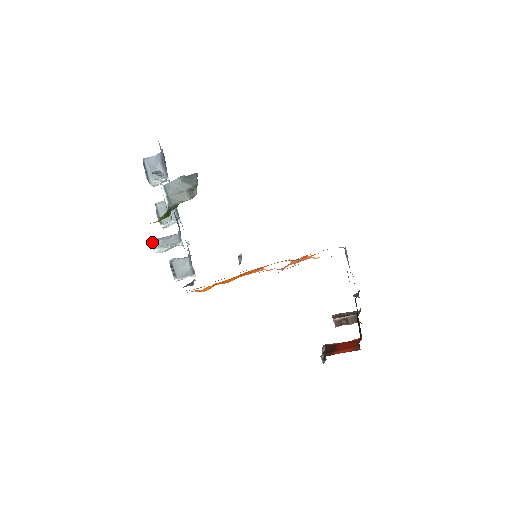
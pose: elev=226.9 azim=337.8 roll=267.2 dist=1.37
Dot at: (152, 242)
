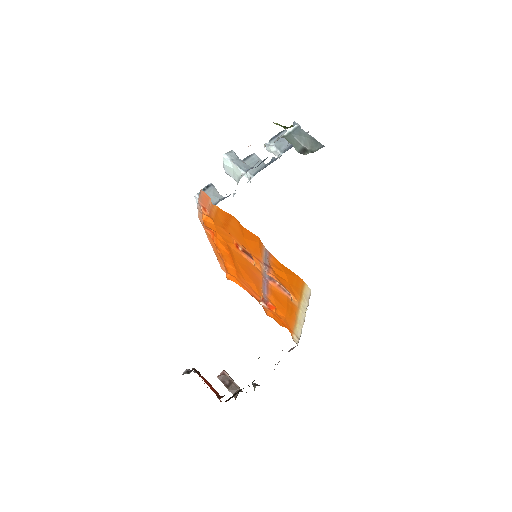
Dot at: (231, 150)
